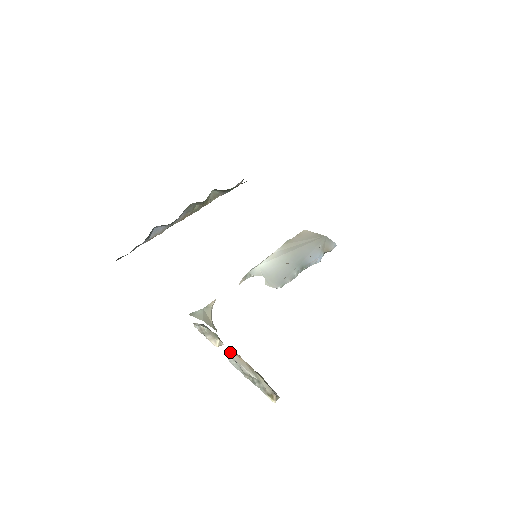
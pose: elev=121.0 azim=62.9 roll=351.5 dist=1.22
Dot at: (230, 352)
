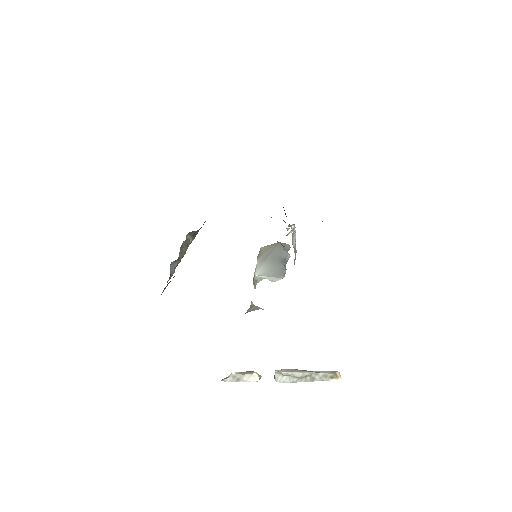
Dot at: (275, 370)
